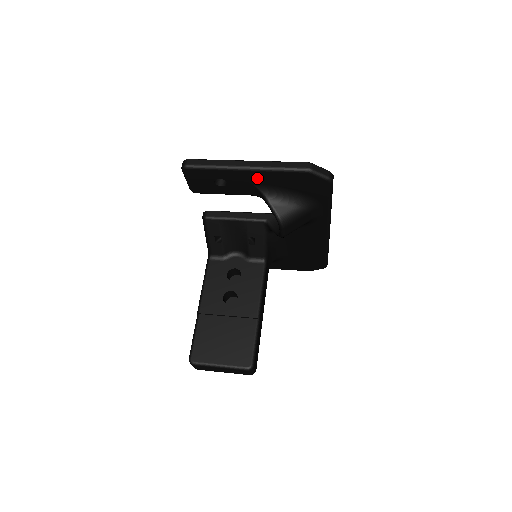
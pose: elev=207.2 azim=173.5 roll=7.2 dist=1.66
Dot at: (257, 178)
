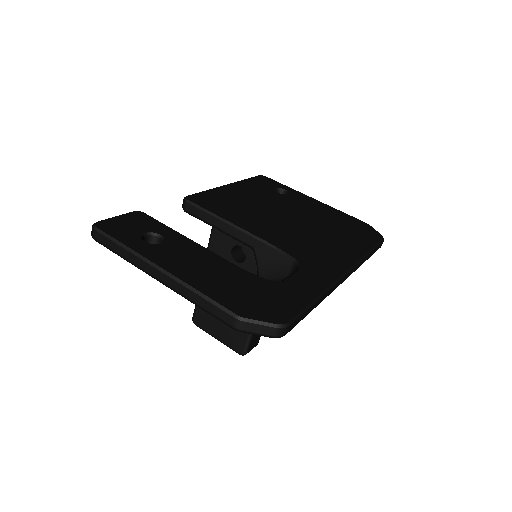
Dot at: occluded
